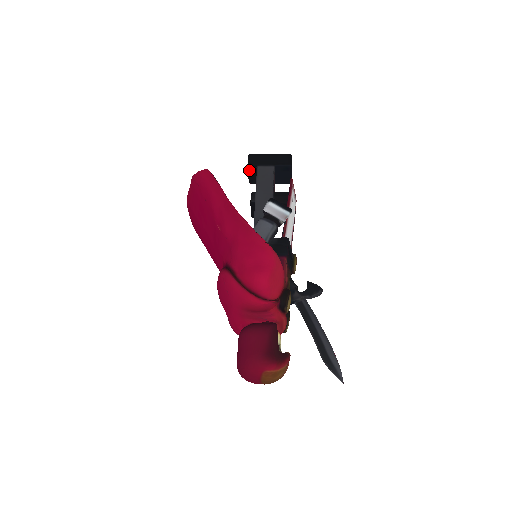
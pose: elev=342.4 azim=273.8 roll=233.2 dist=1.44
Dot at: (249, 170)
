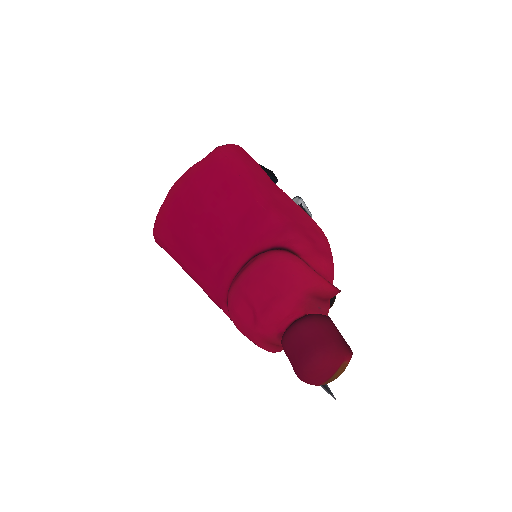
Dot at: occluded
